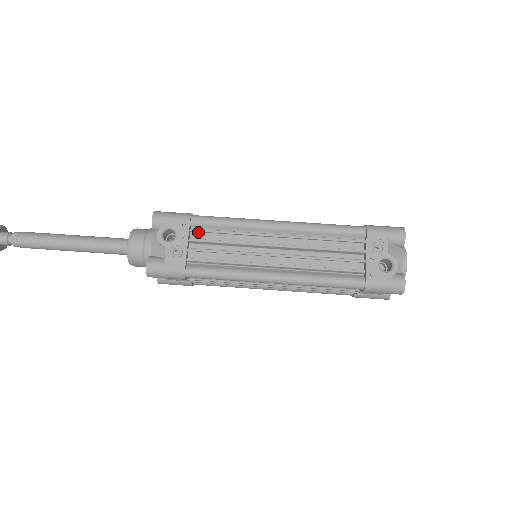
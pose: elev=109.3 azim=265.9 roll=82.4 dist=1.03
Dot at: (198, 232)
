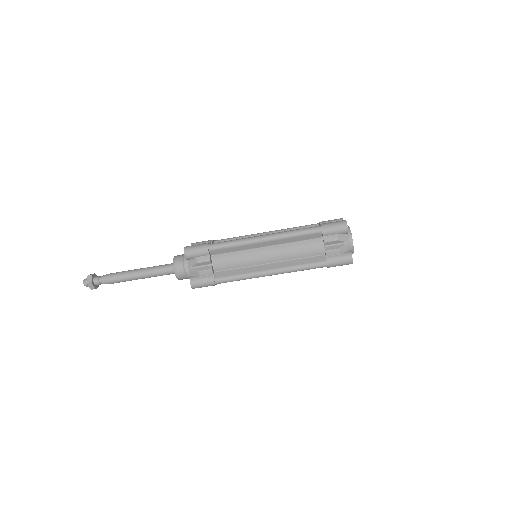
Dot at: occluded
